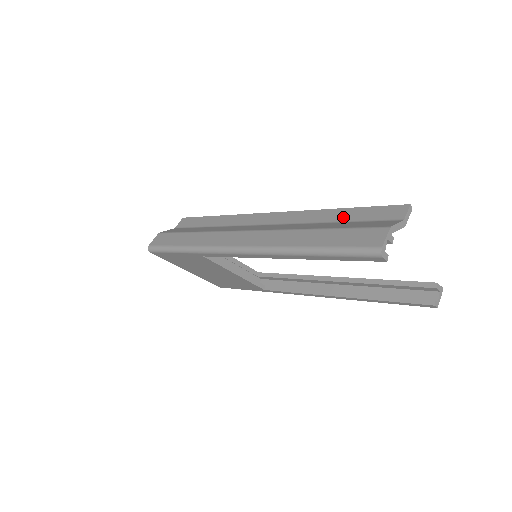
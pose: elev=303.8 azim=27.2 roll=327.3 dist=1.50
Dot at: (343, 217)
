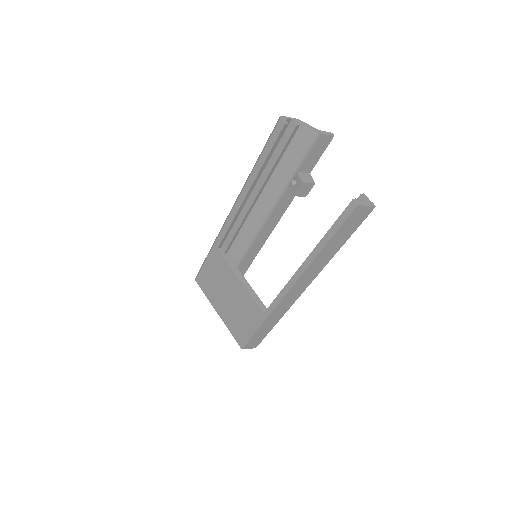
Dot at: occluded
